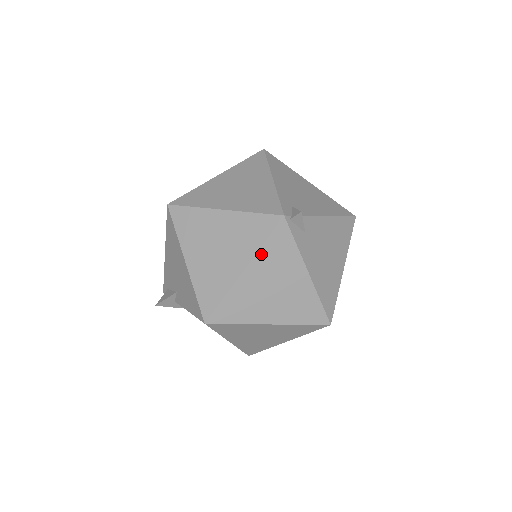
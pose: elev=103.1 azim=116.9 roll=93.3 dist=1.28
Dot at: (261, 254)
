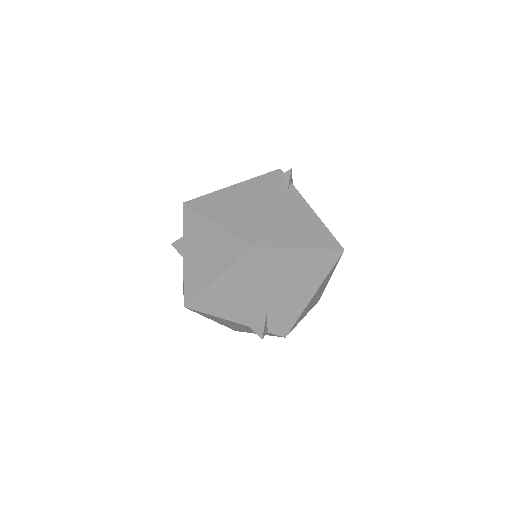
Dot at: (250, 182)
